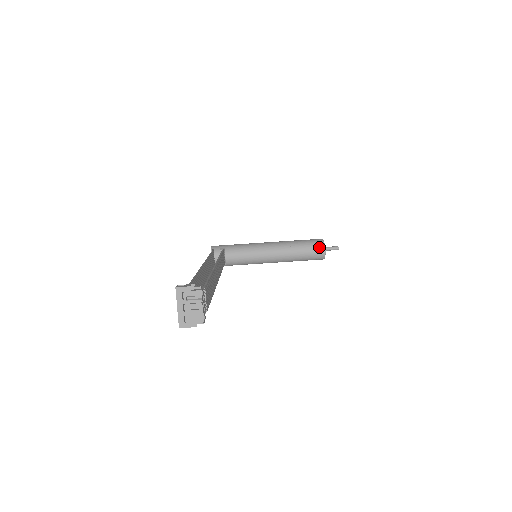
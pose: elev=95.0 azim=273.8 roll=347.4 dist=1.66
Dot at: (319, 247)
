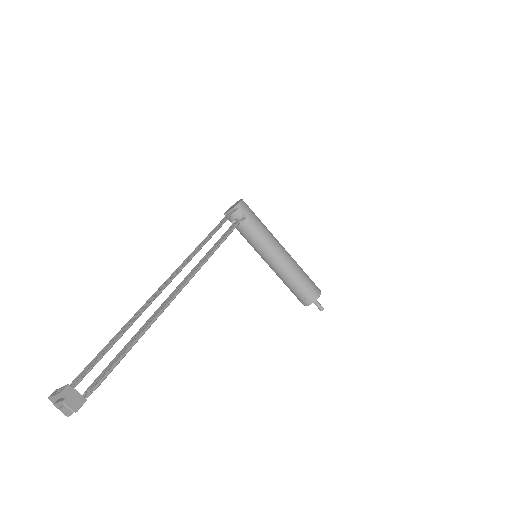
Dot at: (307, 300)
